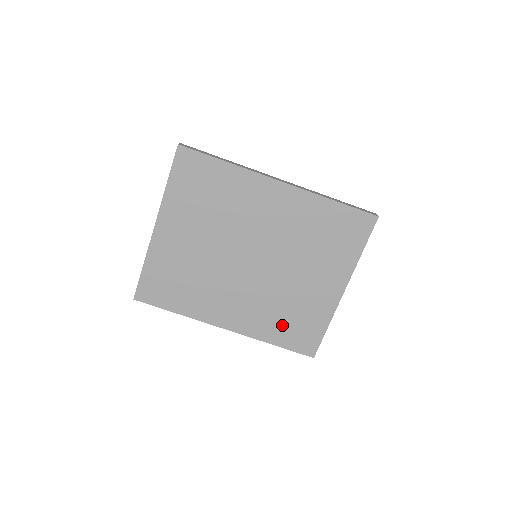
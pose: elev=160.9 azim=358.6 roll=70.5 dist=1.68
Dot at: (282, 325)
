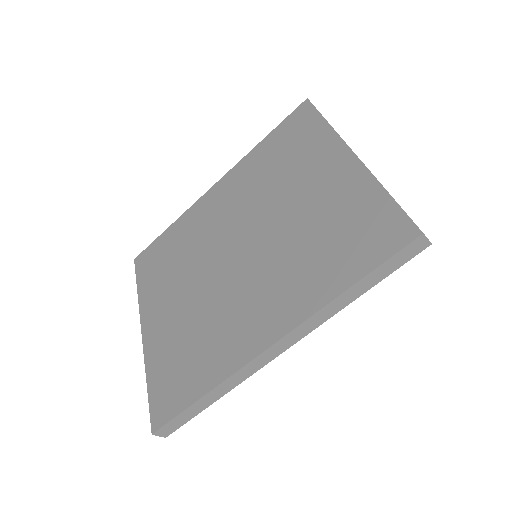
Dot at: (331, 257)
